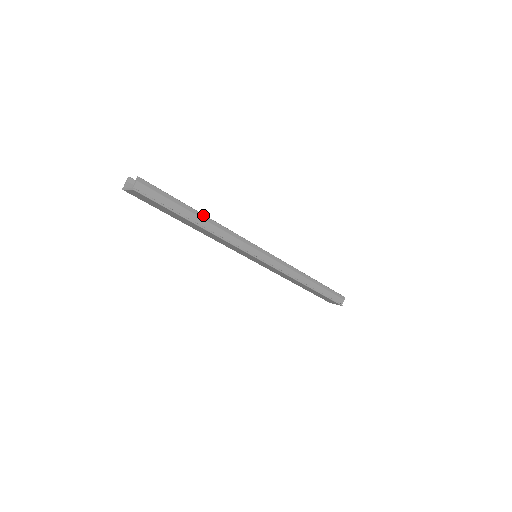
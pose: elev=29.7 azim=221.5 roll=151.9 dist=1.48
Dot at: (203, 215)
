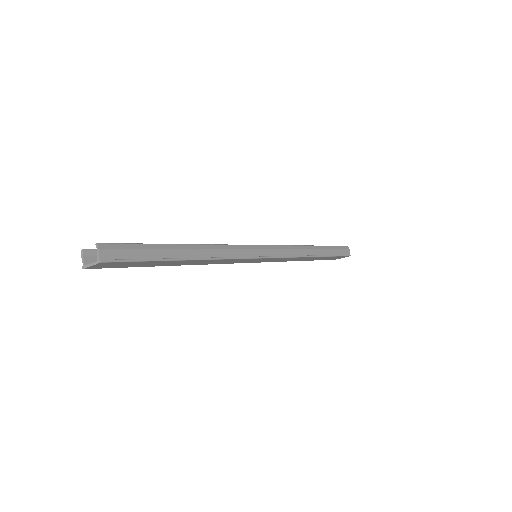
Dot at: (188, 245)
